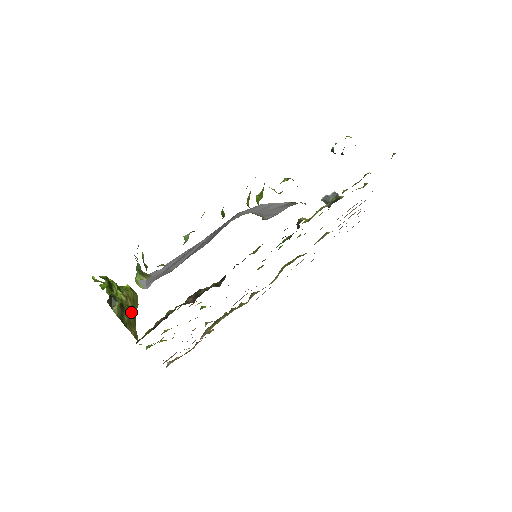
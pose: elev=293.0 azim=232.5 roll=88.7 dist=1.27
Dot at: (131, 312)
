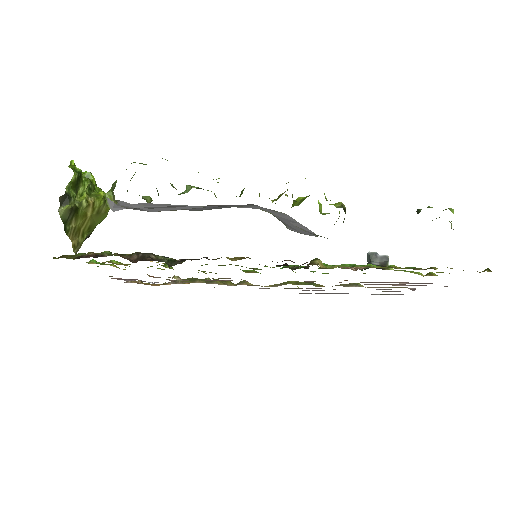
Dot at: (87, 221)
